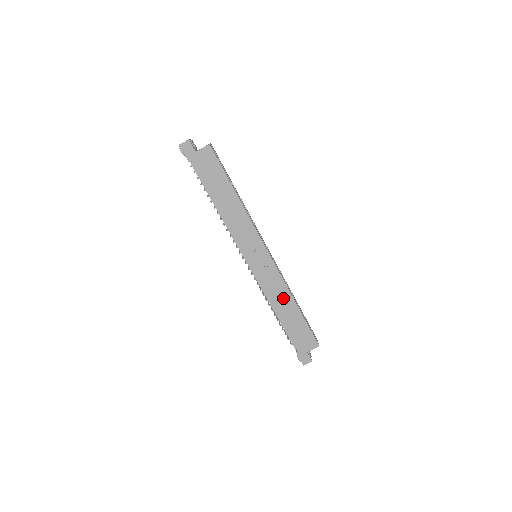
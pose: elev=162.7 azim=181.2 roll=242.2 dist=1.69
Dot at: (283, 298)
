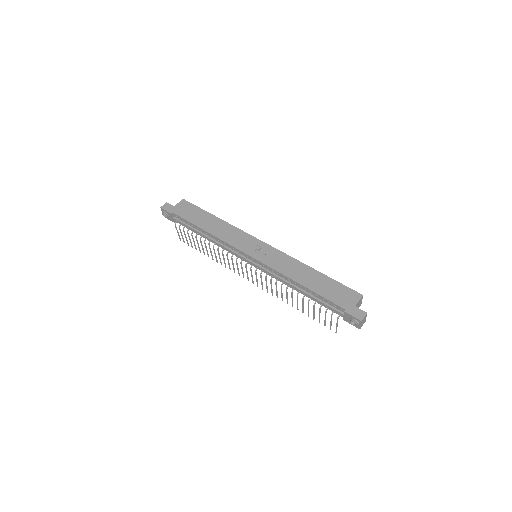
Dot at: (298, 269)
